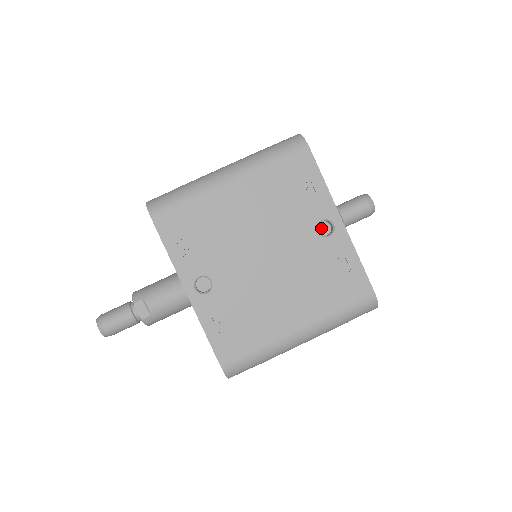
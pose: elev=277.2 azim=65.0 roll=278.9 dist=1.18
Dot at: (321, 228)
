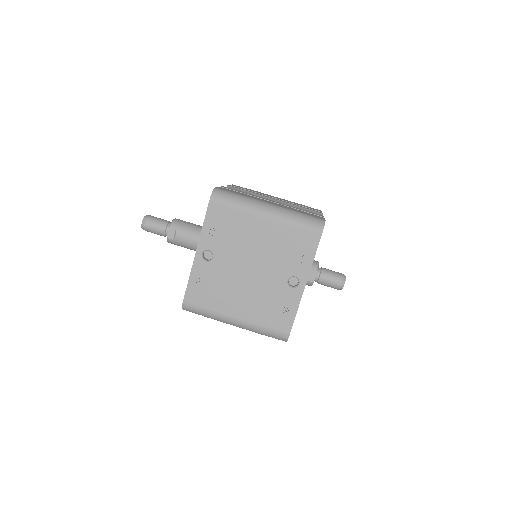
Dot at: (292, 279)
